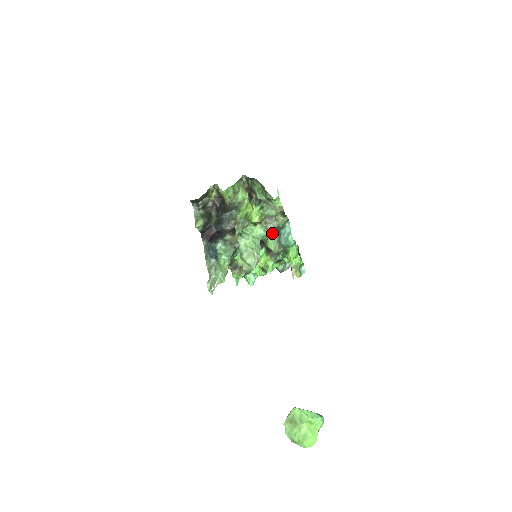
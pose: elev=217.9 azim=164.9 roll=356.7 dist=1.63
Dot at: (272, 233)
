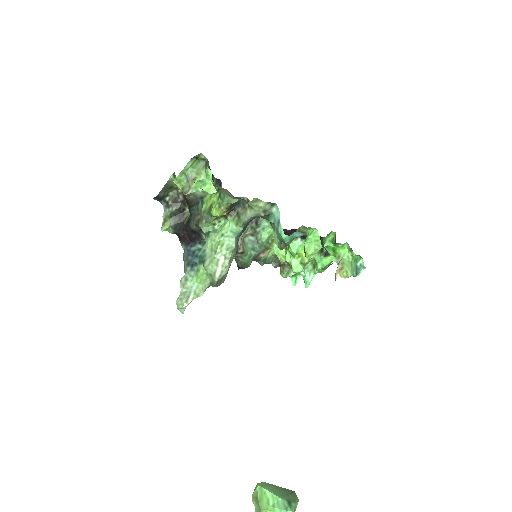
Dot at: occluded
